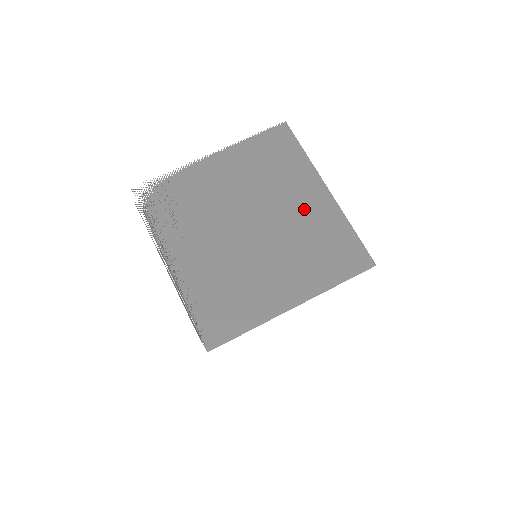
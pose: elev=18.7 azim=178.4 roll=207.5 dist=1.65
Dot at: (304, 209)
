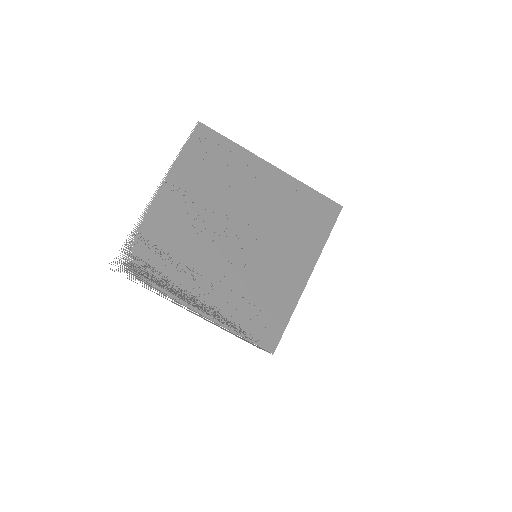
Dot at: (265, 193)
